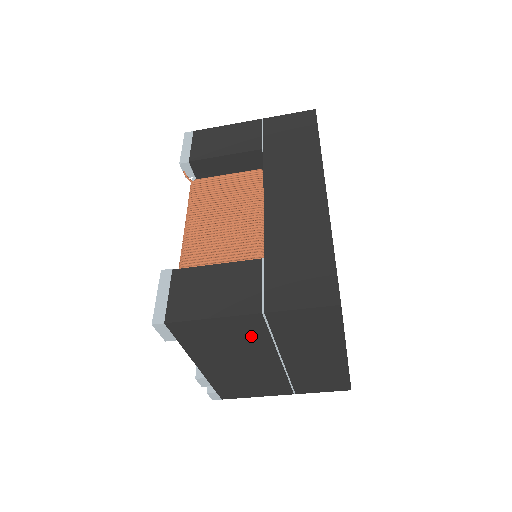
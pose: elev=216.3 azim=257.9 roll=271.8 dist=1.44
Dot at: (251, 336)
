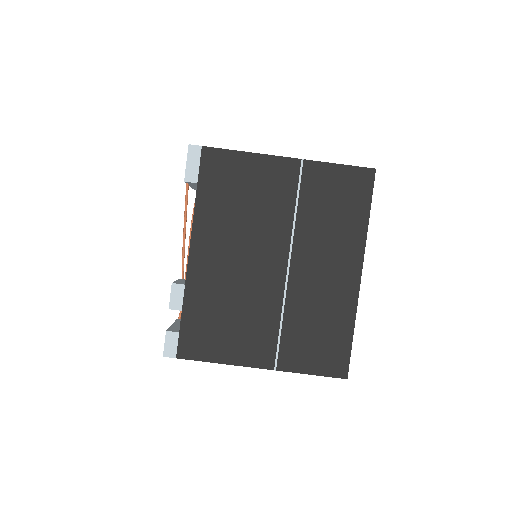
Dot at: (275, 200)
